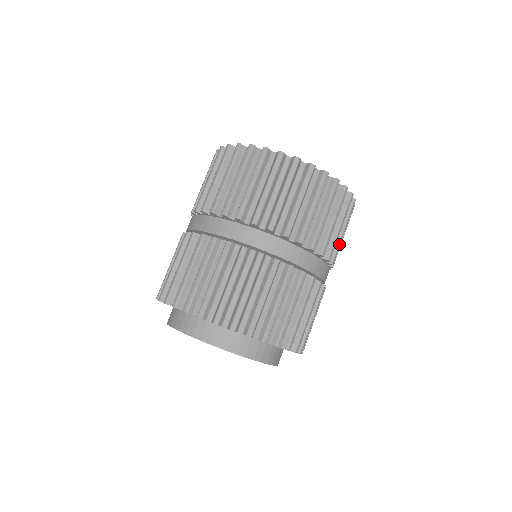
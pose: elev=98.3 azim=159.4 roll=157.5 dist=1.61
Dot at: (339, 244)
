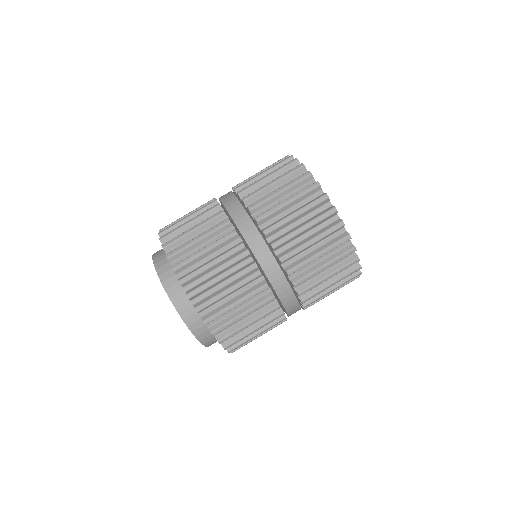
Dot at: (306, 261)
